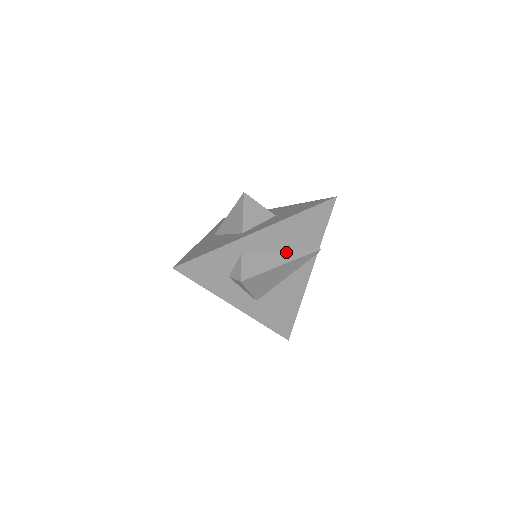
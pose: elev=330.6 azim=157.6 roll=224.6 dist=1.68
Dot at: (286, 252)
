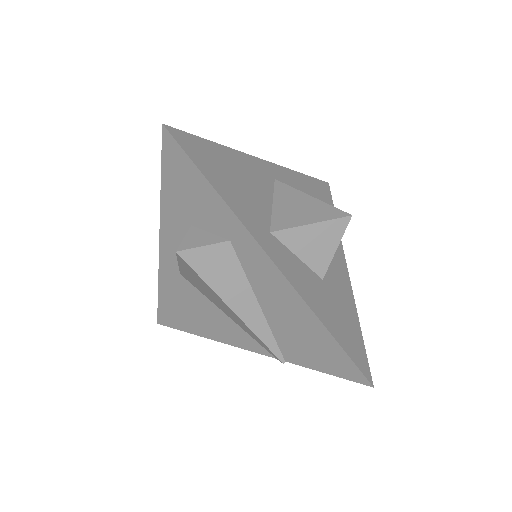
Dot at: (259, 312)
